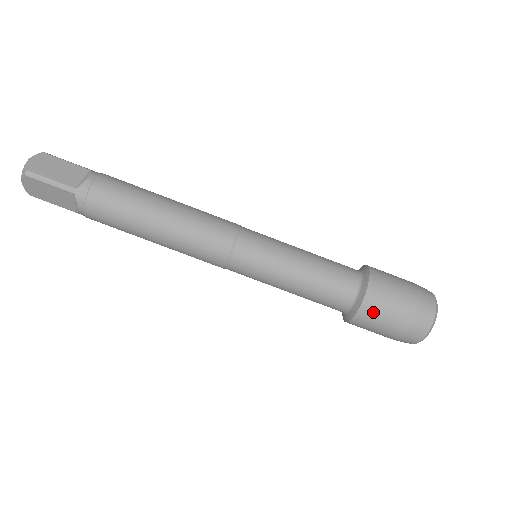
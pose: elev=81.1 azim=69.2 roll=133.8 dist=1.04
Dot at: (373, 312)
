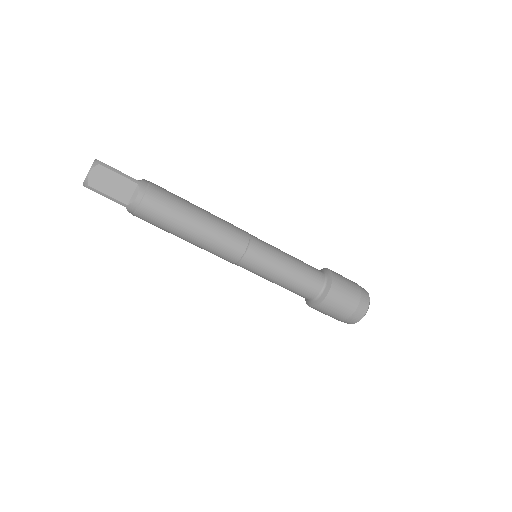
Dot at: (322, 310)
